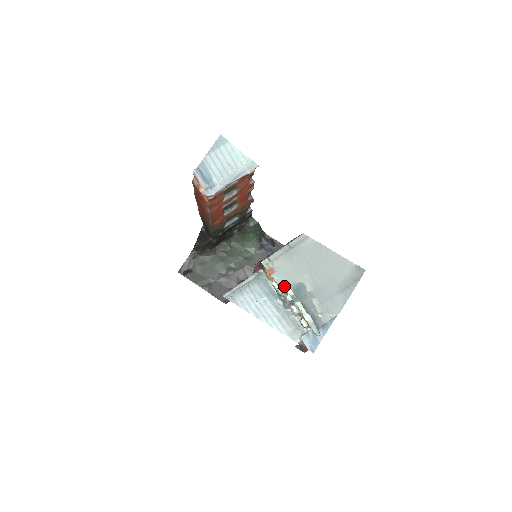
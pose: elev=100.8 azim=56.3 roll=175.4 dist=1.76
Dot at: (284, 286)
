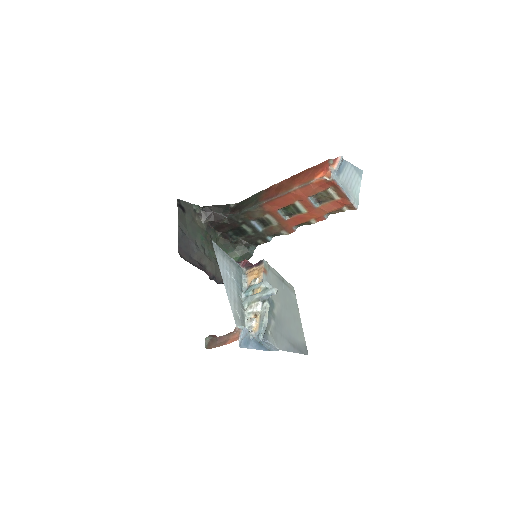
Dot at: (271, 285)
